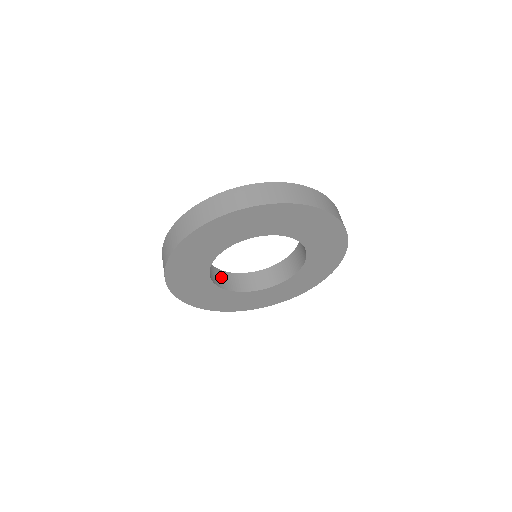
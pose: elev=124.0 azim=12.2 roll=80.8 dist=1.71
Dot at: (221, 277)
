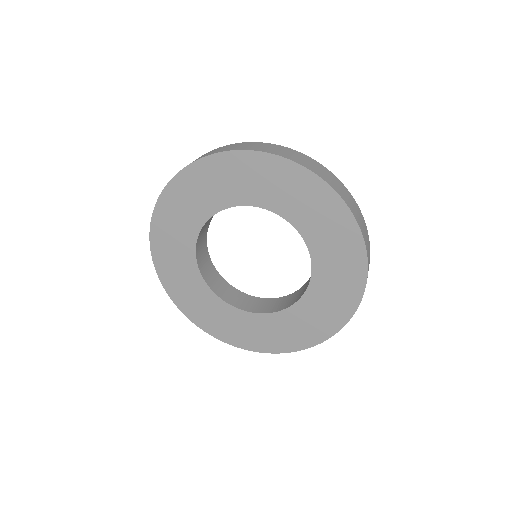
Dot at: (232, 294)
